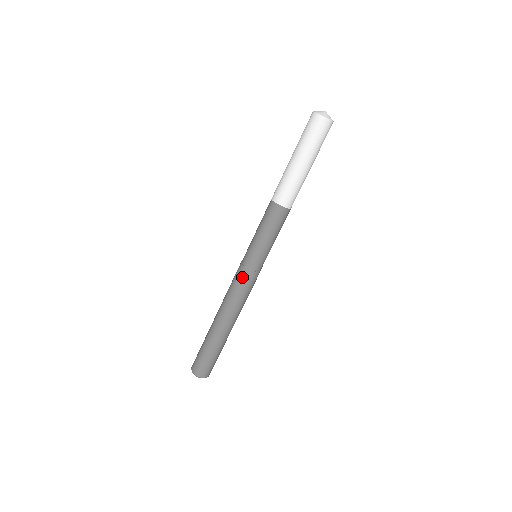
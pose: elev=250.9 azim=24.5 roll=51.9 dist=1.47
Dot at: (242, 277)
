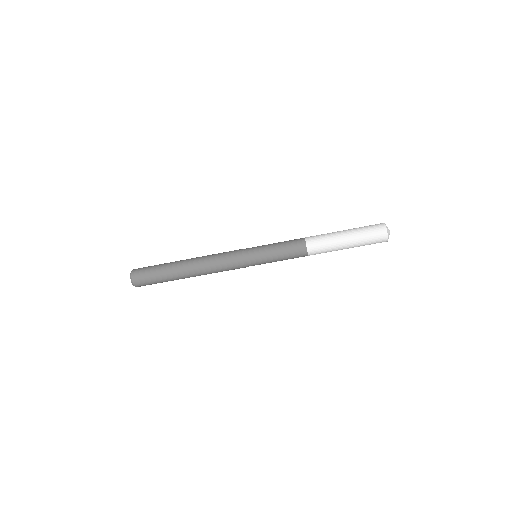
Dot at: (237, 268)
